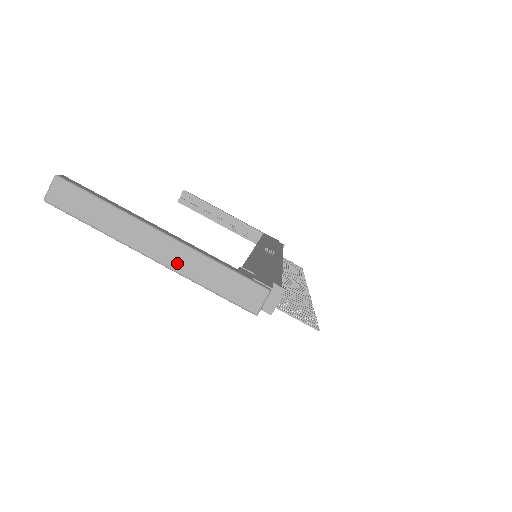
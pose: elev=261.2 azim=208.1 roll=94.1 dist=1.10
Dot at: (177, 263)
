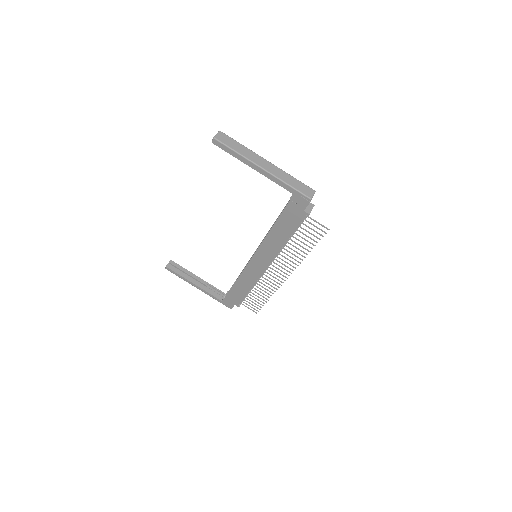
Dot at: (275, 173)
